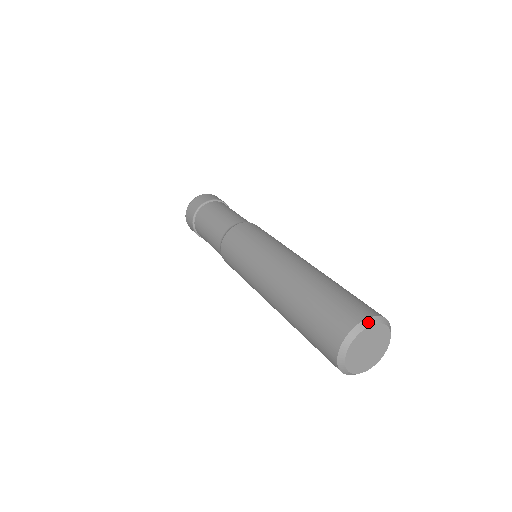
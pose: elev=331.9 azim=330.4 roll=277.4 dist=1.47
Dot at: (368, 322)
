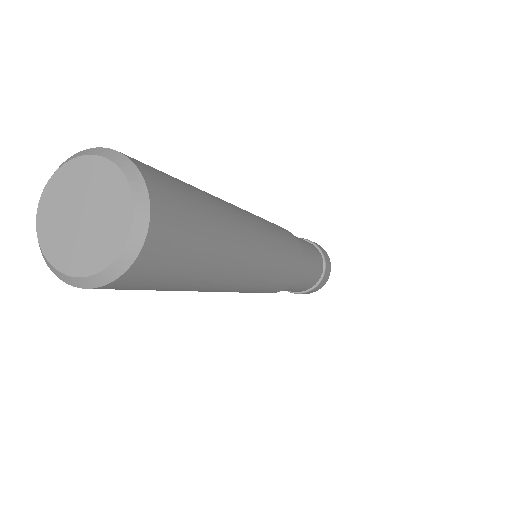
Dot at: (98, 151)
